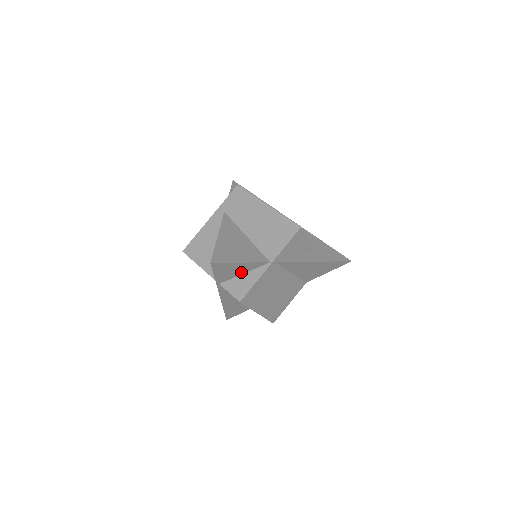
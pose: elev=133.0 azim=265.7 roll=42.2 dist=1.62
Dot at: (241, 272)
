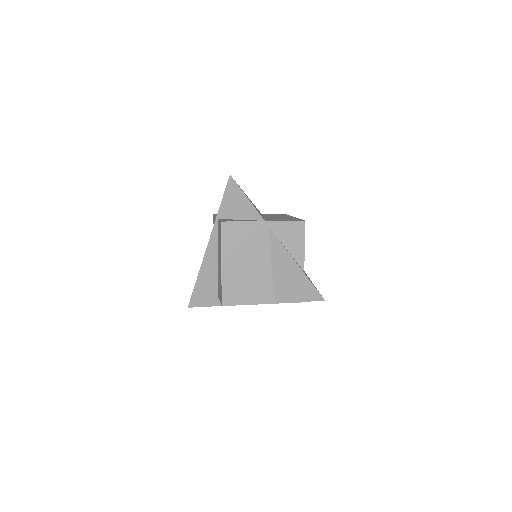
Dot at: (240, 216)
